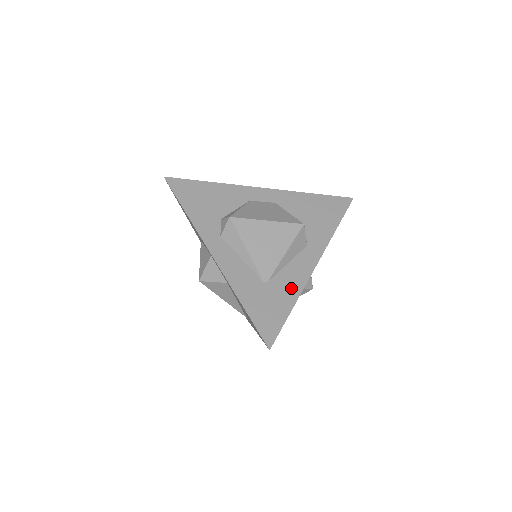
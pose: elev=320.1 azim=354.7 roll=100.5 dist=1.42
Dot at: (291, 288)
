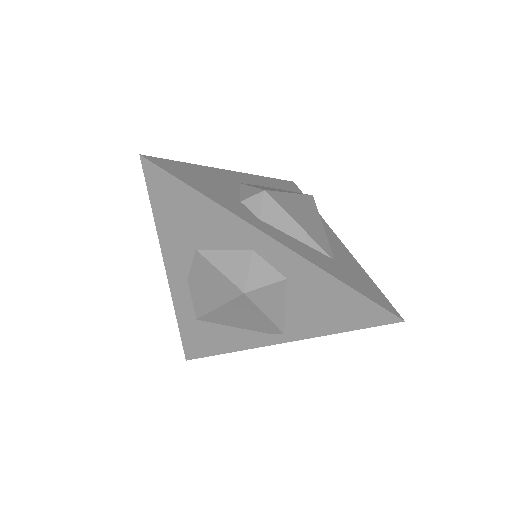
Dot at: (350, 260)
